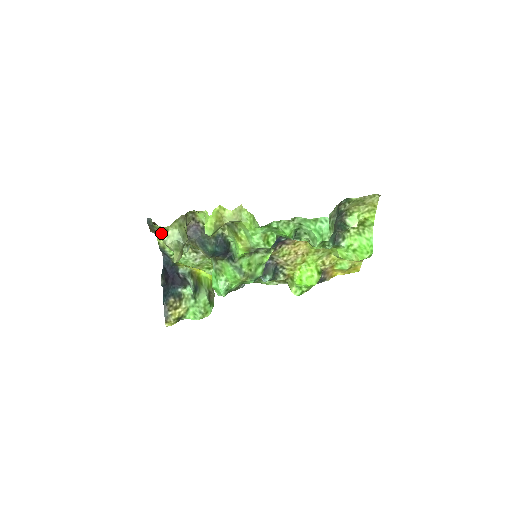
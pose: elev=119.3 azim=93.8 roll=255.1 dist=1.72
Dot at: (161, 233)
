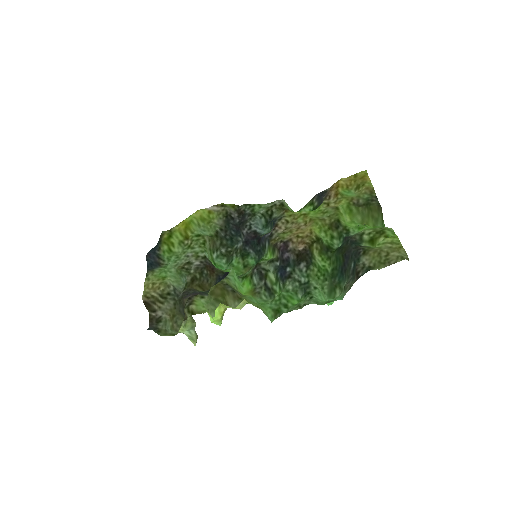
Dot at: (168, 332)
